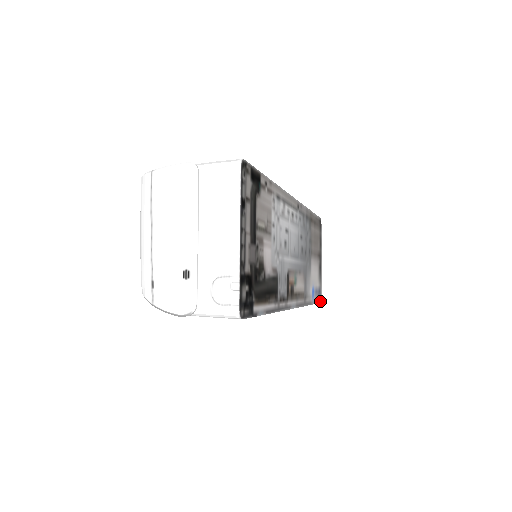
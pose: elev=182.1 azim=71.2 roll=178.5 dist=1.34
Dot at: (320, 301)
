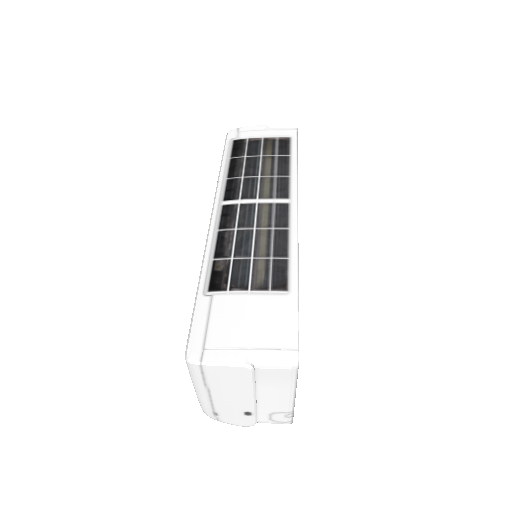
Dot at: occluded
